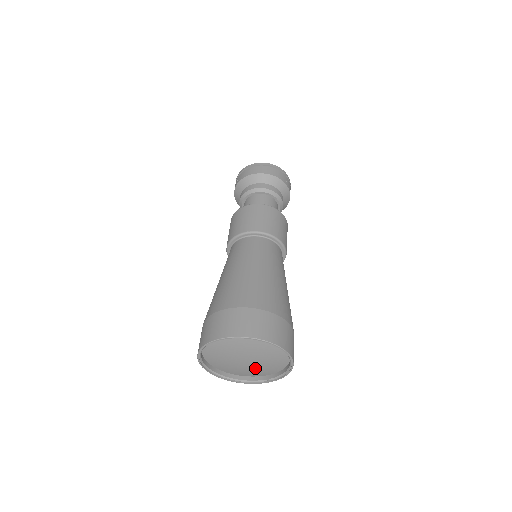
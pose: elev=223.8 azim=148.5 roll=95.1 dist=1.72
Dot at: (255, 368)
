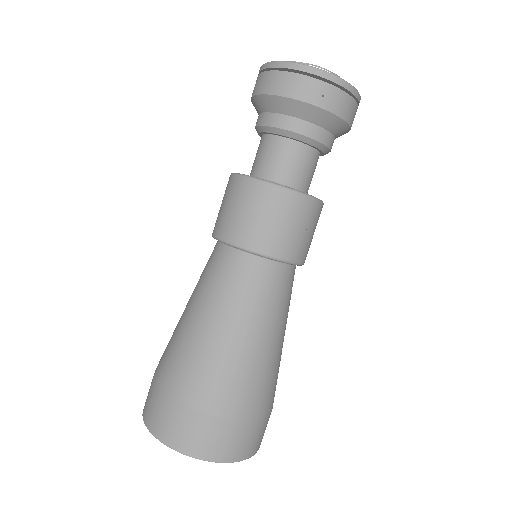
Dot at: occluded
